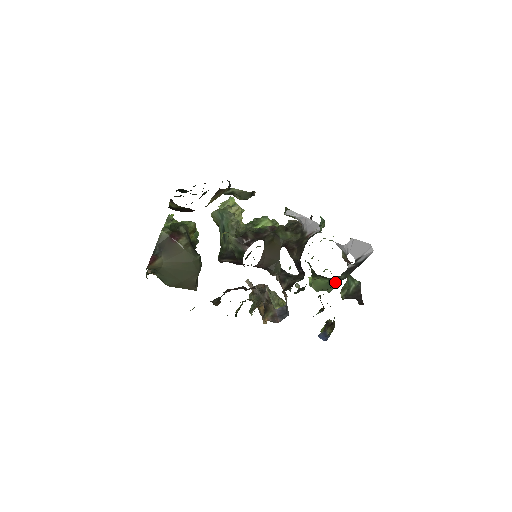
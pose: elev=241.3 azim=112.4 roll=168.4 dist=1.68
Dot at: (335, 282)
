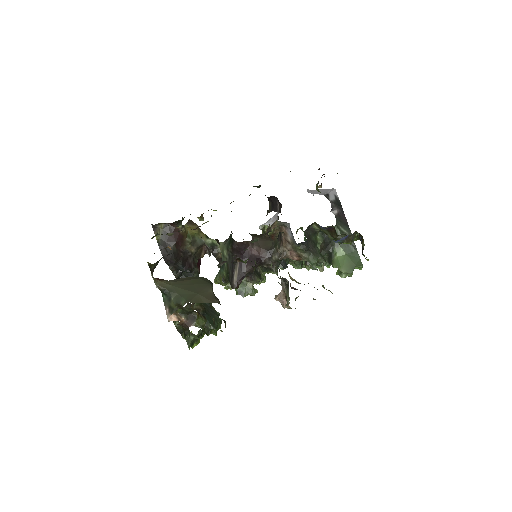
Dot at: (350, 247)
